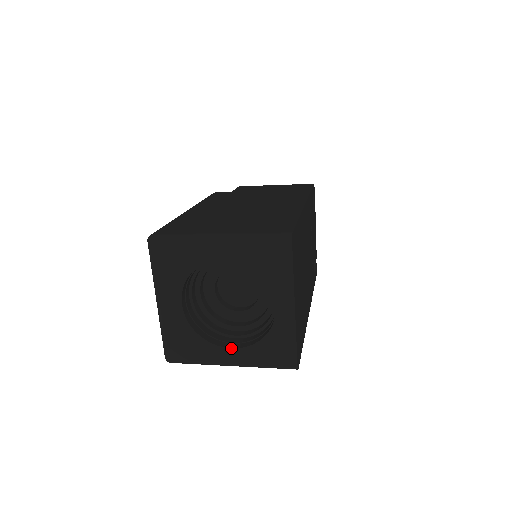
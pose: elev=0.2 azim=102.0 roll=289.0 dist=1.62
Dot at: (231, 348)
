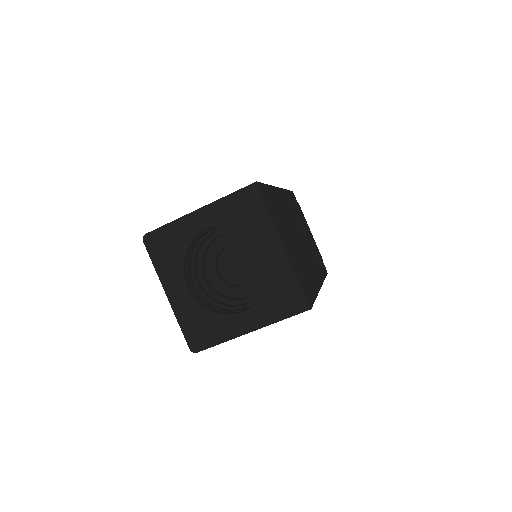
Dot at: (243, 312)
